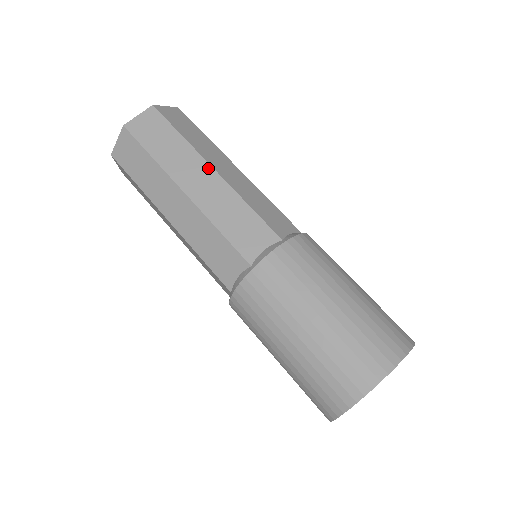
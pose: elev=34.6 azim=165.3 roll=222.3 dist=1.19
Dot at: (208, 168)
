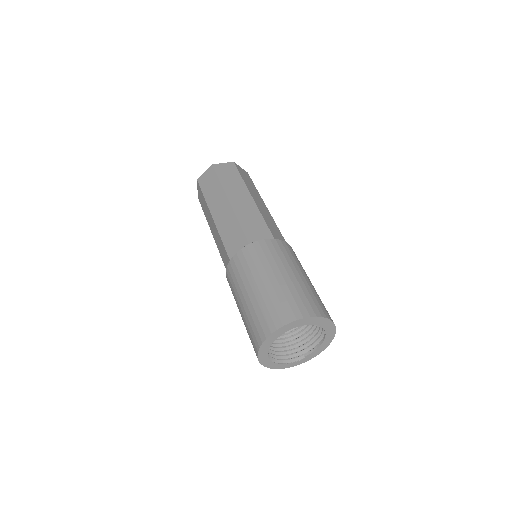
Dot at: (265, 205)
